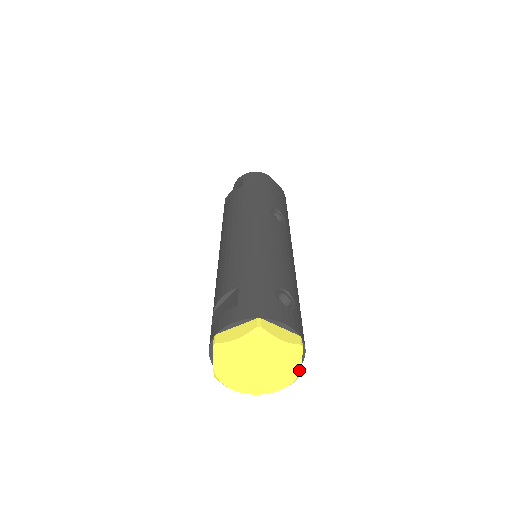
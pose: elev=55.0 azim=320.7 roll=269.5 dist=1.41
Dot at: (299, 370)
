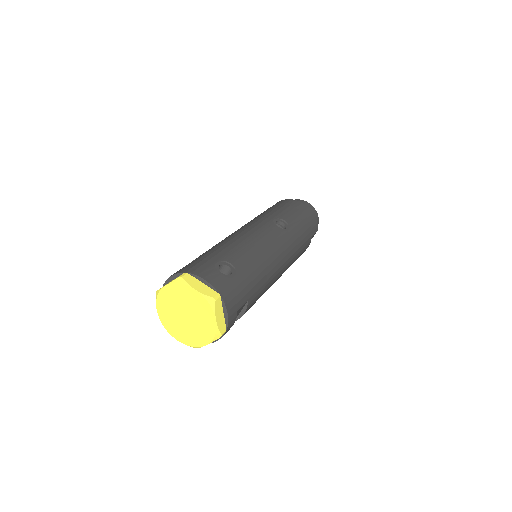
Dot at: (215, 323)
